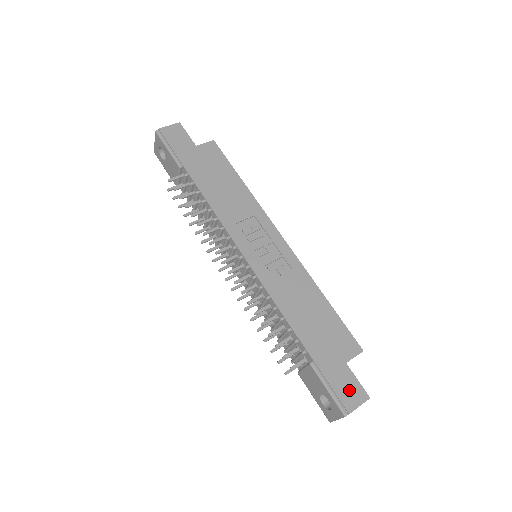
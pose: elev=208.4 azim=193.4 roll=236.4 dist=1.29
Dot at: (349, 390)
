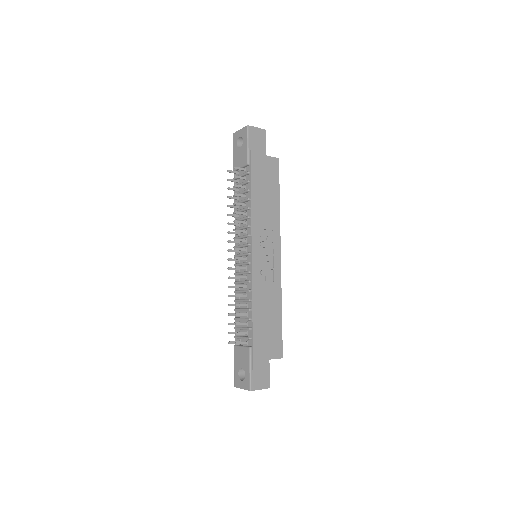
Dot at: (262, 377)
